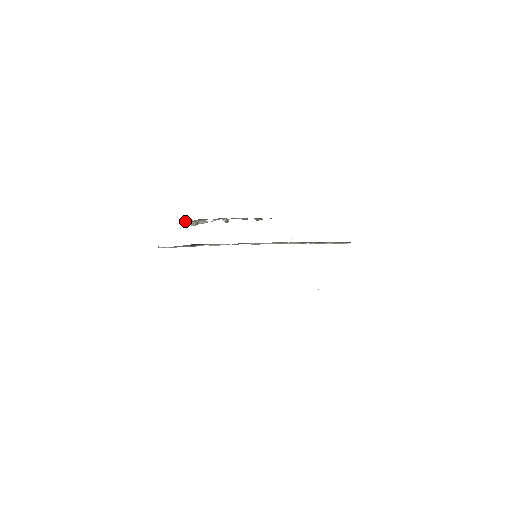
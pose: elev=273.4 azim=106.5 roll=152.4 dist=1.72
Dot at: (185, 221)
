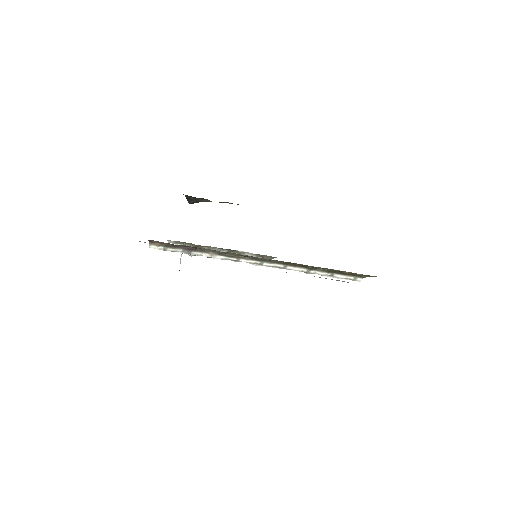
Dot at: occluded
